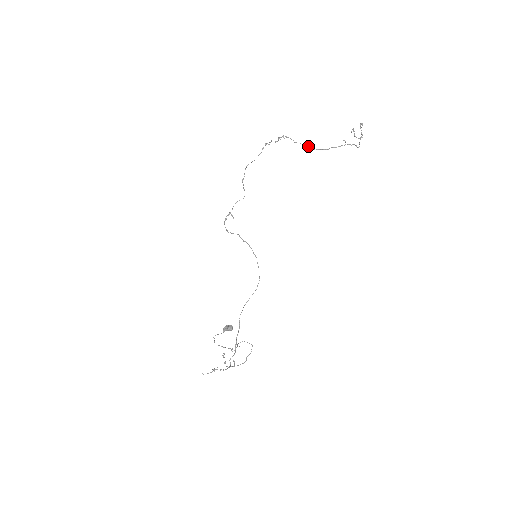
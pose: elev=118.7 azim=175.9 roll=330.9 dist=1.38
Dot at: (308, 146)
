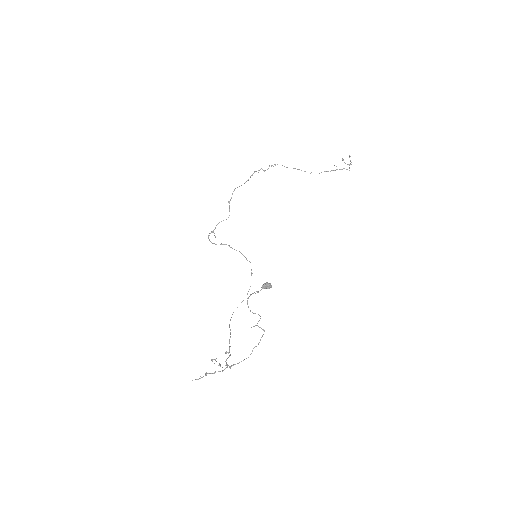
Dot at: (301, 170)
